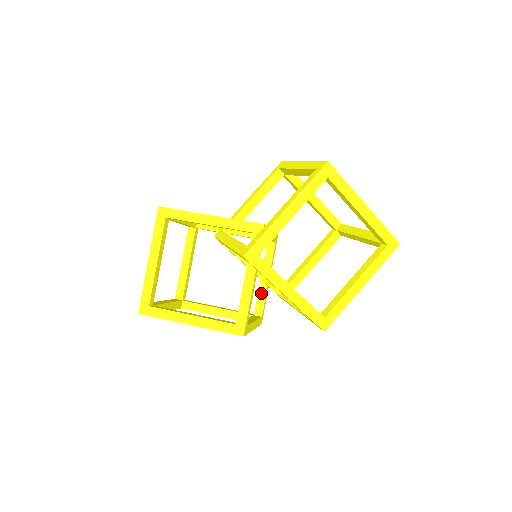
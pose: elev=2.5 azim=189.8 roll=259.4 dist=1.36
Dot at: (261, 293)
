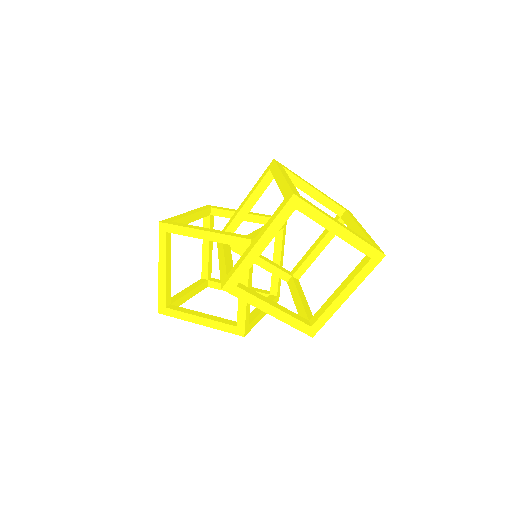
Dot at: (274, 275)
